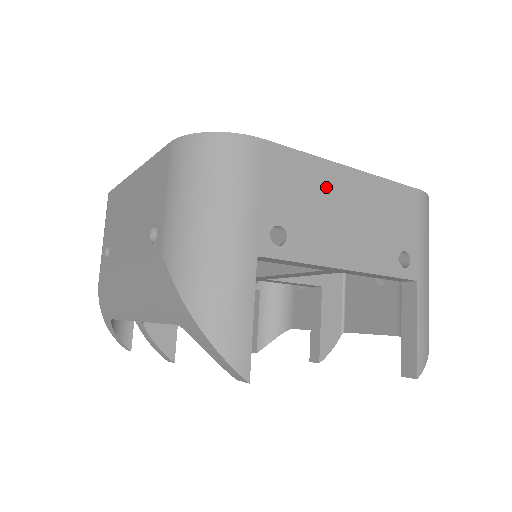
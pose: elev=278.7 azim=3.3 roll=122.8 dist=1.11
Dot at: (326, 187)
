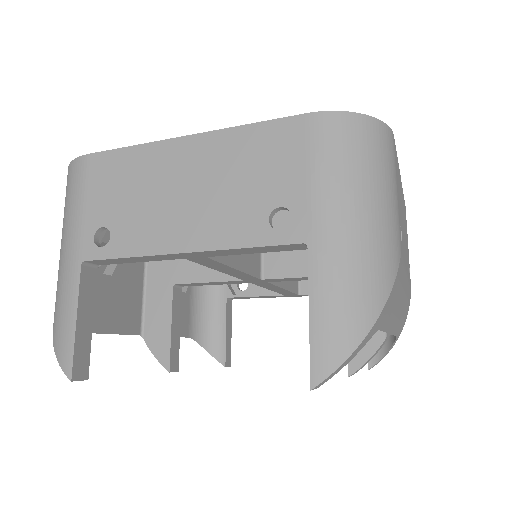
Dot at: (156, 170)
